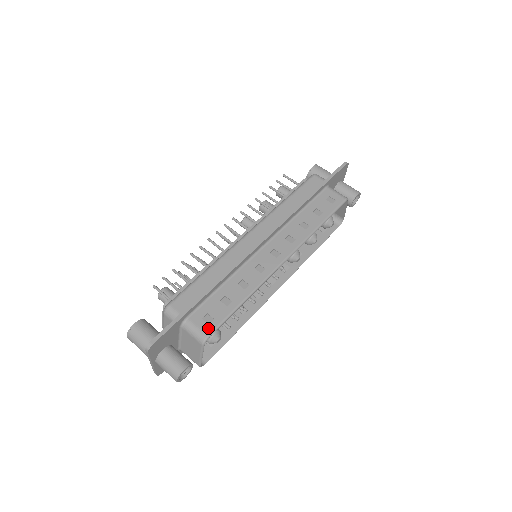
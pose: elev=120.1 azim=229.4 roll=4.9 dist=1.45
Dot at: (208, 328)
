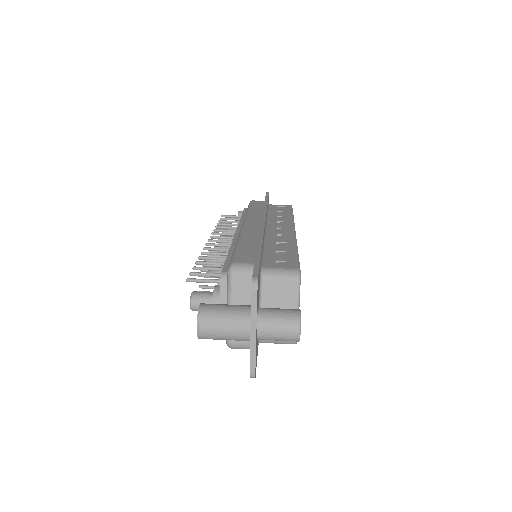
Dot at: (291, 266)
